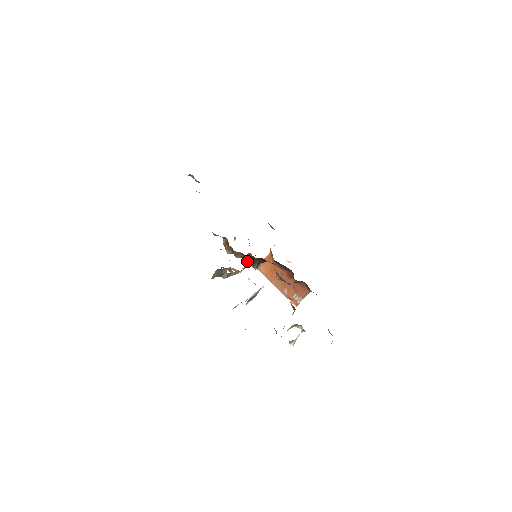
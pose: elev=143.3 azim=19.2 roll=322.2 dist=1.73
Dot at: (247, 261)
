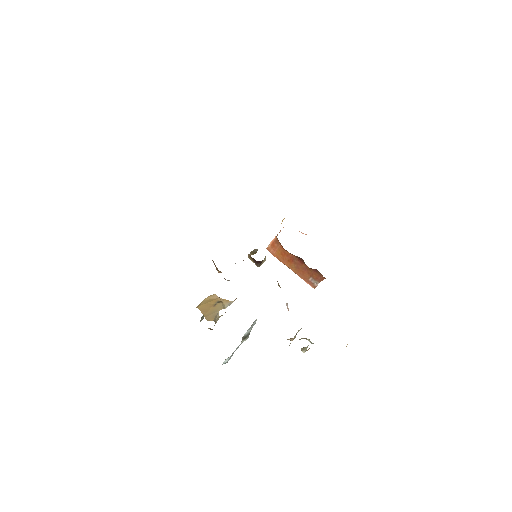
Dot at: (249, 258)
